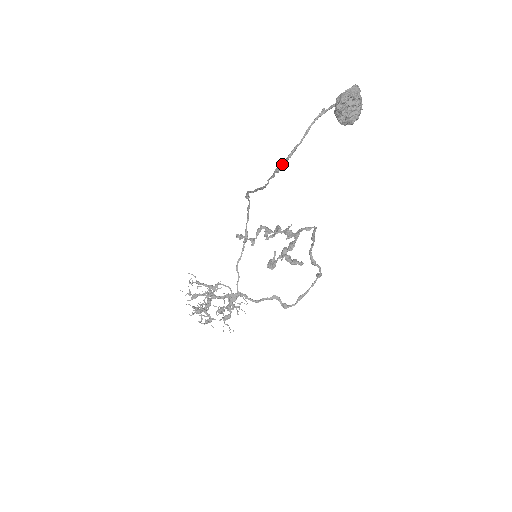
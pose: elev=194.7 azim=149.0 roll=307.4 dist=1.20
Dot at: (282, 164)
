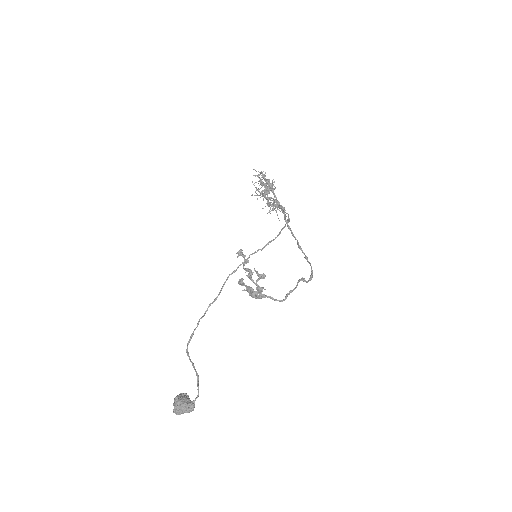
Dot at: (188, 341)
